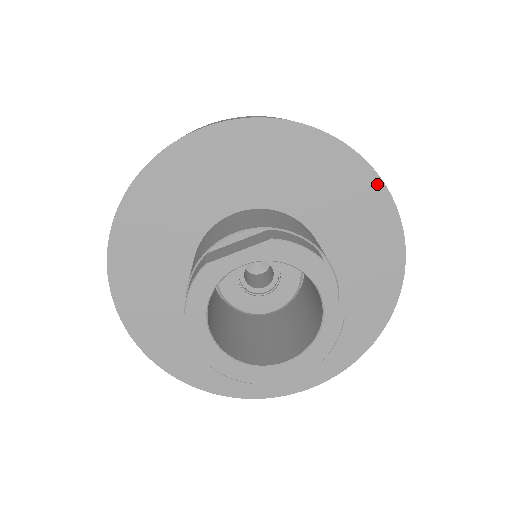
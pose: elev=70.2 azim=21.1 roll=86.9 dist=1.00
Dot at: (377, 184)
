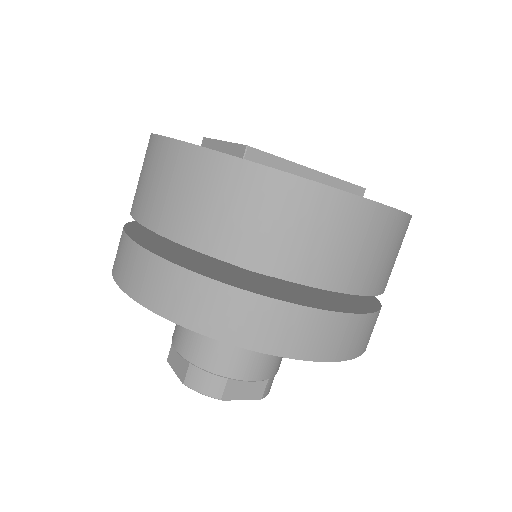
Dot at: (276, 353)
